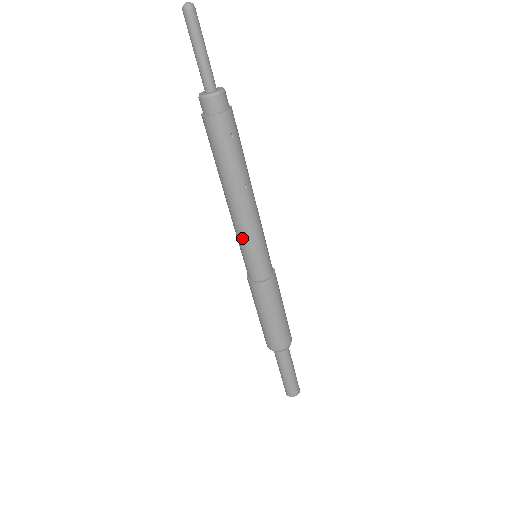
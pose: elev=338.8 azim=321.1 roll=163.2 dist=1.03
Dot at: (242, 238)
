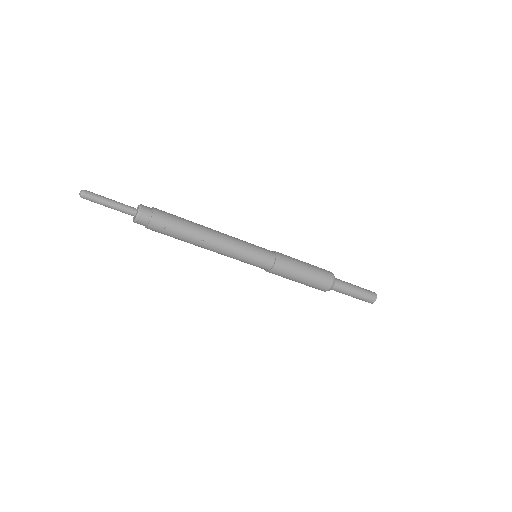
Dot at: (233, 258)
